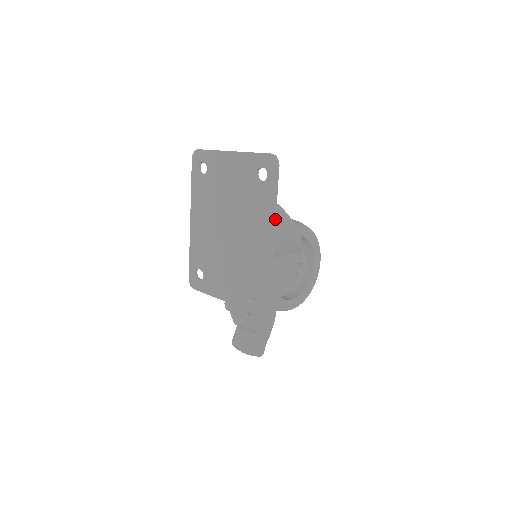
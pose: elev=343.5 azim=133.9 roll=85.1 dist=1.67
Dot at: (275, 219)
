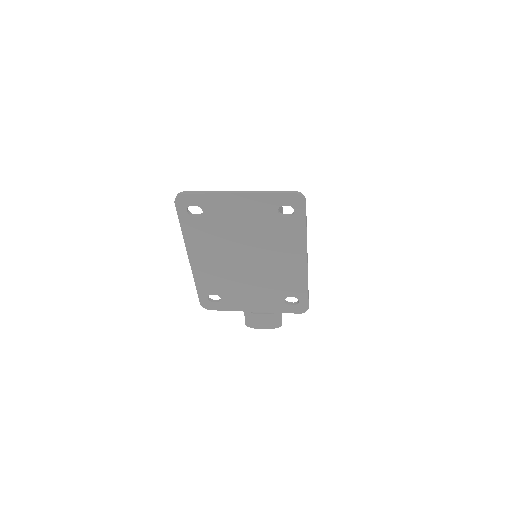
Dot at: occluded
